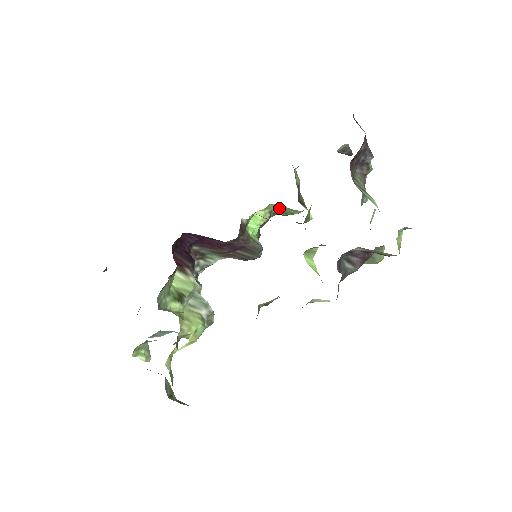
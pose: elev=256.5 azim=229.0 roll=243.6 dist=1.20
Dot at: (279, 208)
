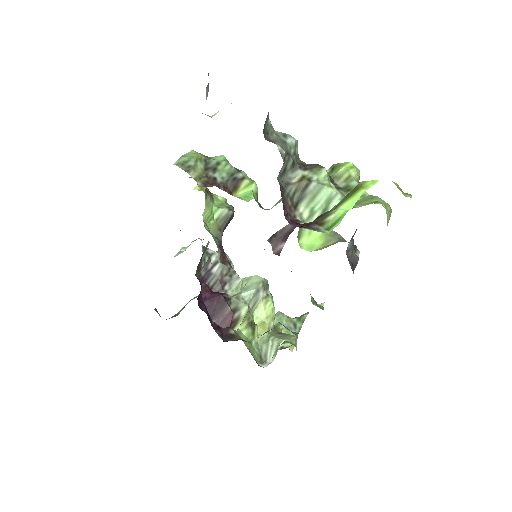
Dot at: occluded
